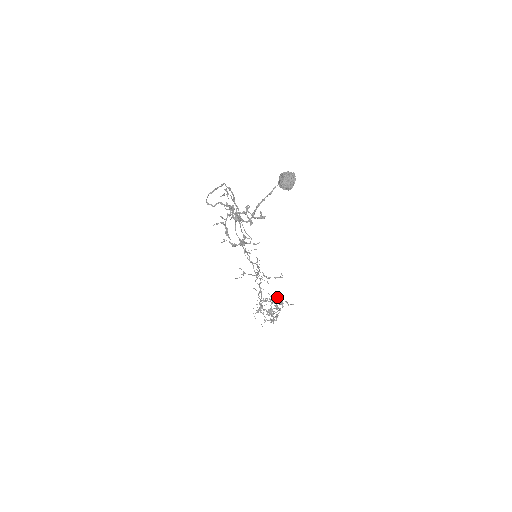
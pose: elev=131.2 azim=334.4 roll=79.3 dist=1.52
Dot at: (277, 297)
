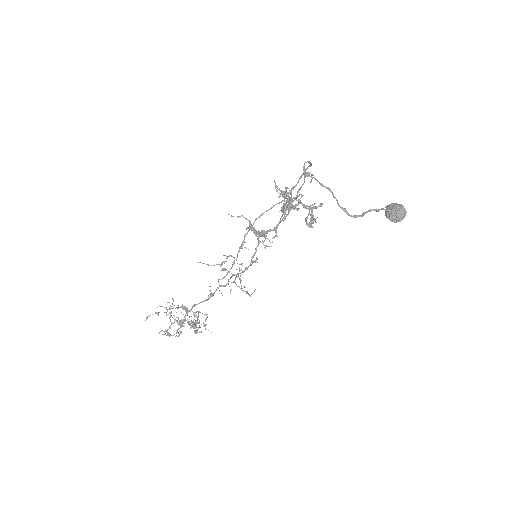
Dot at: occluded
